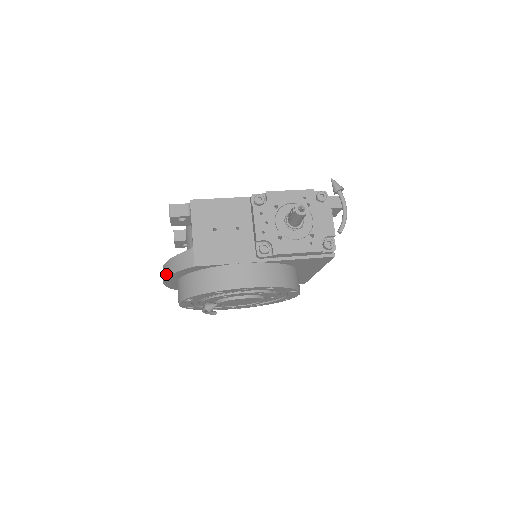
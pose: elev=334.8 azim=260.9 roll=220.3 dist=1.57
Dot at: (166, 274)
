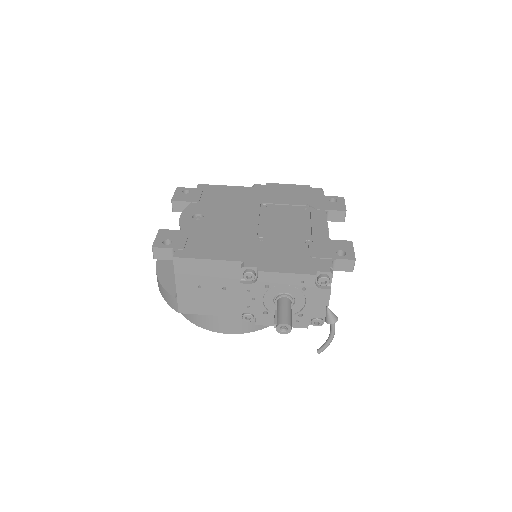
Dot at: occluded
